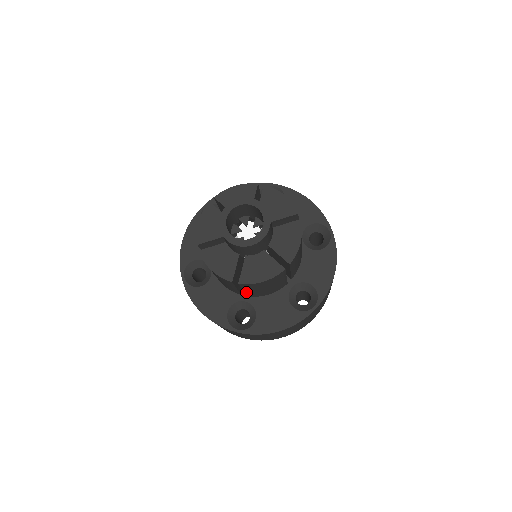
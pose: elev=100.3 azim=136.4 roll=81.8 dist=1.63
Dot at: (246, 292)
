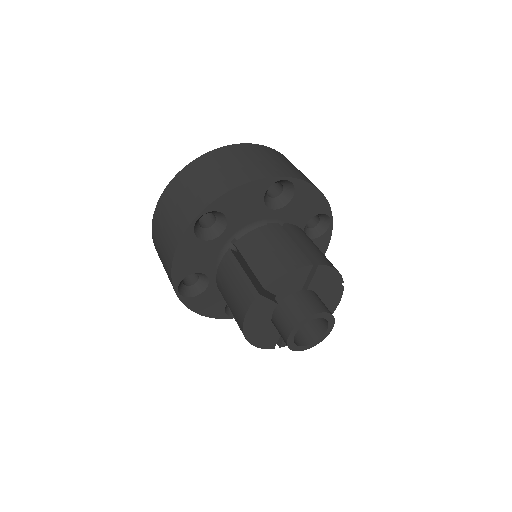
Dot at: occluded
